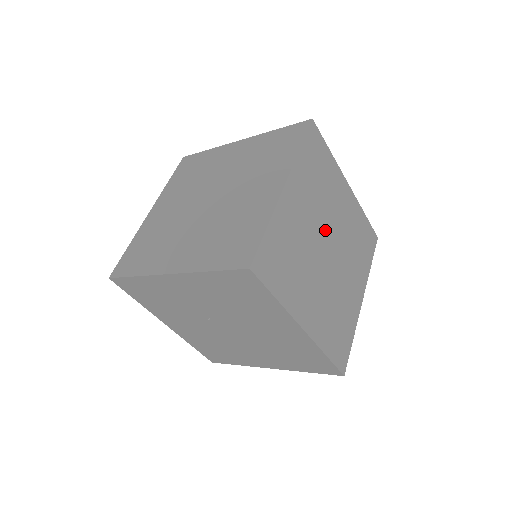
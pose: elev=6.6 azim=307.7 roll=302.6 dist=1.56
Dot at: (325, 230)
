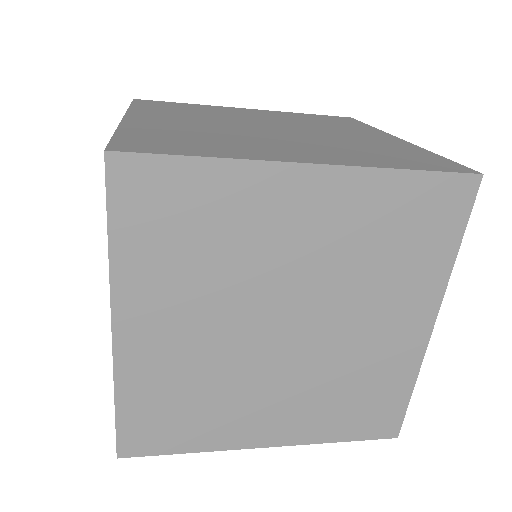
Dot at: (284, 126)
